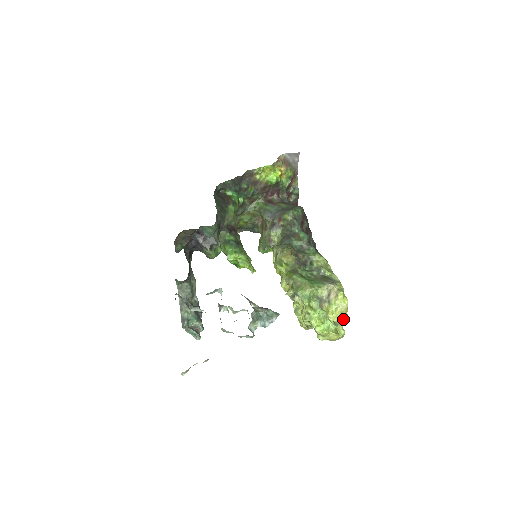
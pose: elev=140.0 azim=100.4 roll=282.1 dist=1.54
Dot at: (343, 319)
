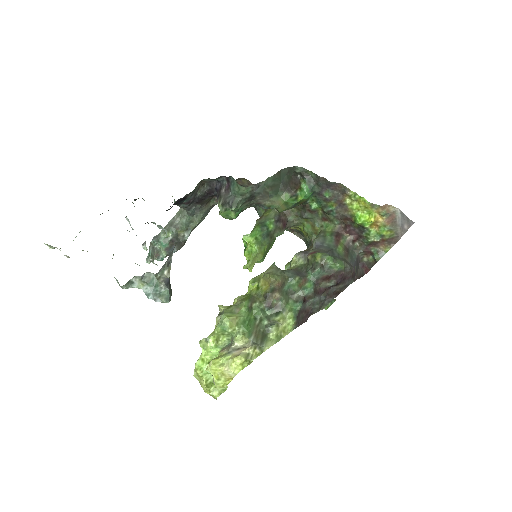
Dot at: (218, 381)
